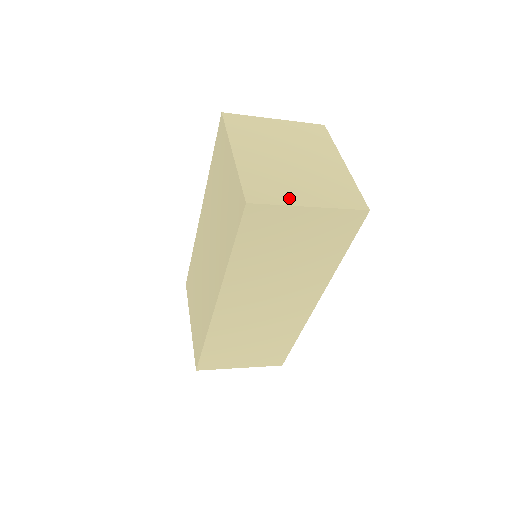
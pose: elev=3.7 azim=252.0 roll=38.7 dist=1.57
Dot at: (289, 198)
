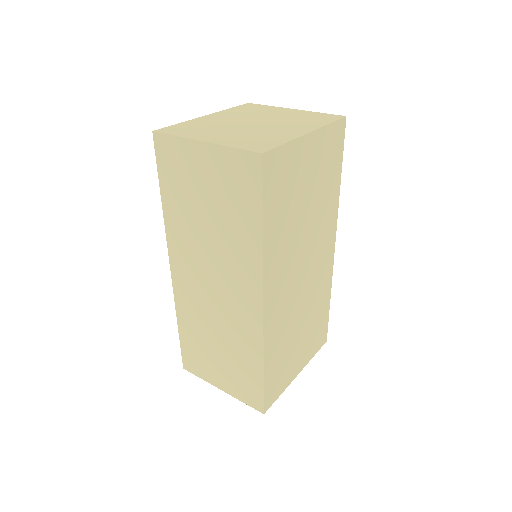
Dot at: (194, 135)
